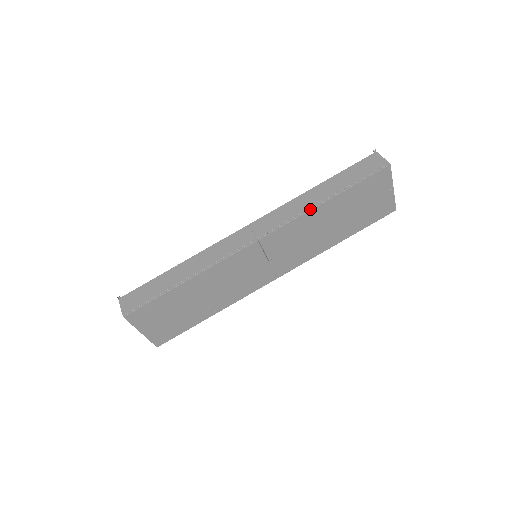
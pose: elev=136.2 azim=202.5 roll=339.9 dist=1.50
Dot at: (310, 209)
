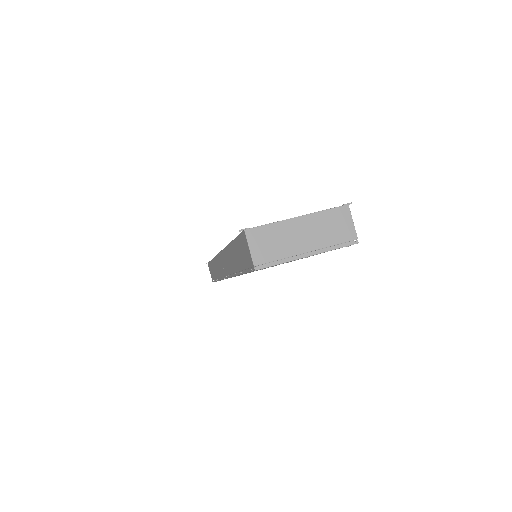
Dot at: (234, 275)
